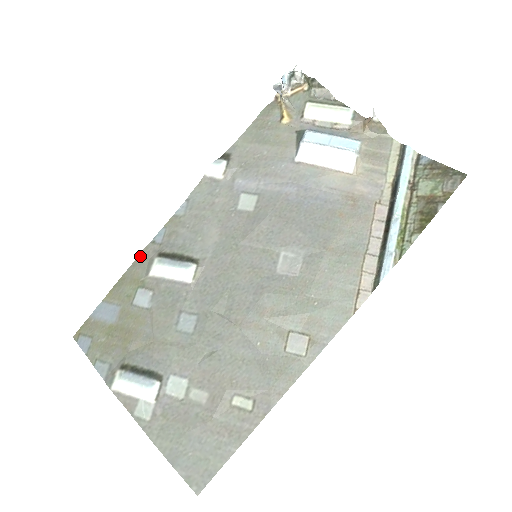
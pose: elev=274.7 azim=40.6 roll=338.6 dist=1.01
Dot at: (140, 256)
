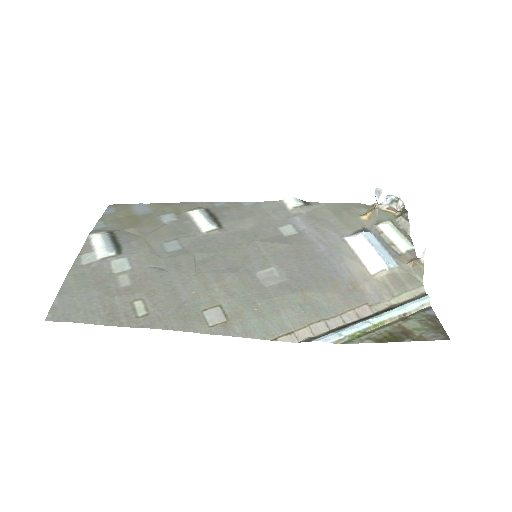
Dot at: (196, 202)
